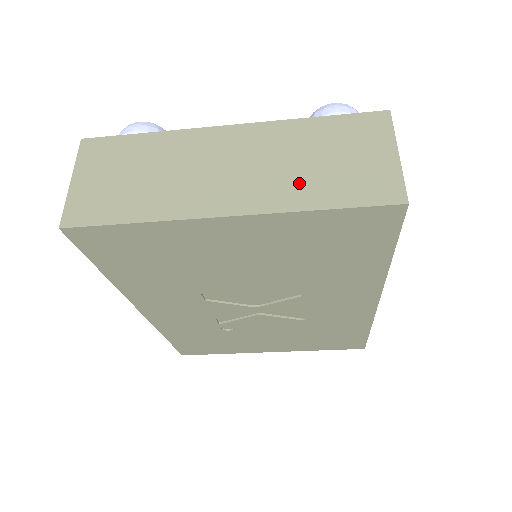
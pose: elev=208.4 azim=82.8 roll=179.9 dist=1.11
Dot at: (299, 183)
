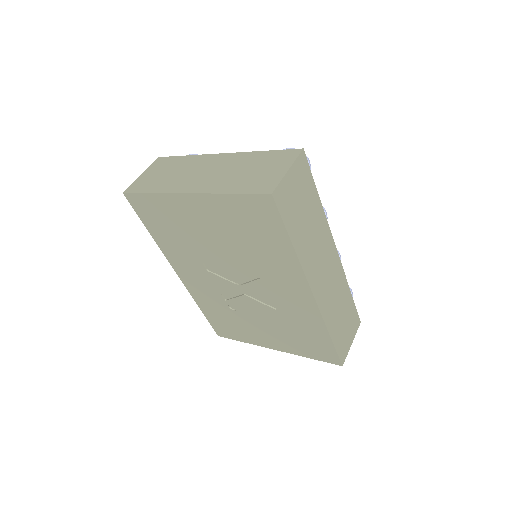
Dot at: (230, 181)
